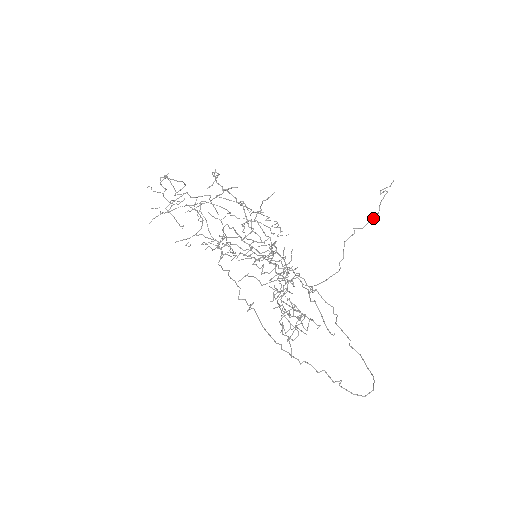
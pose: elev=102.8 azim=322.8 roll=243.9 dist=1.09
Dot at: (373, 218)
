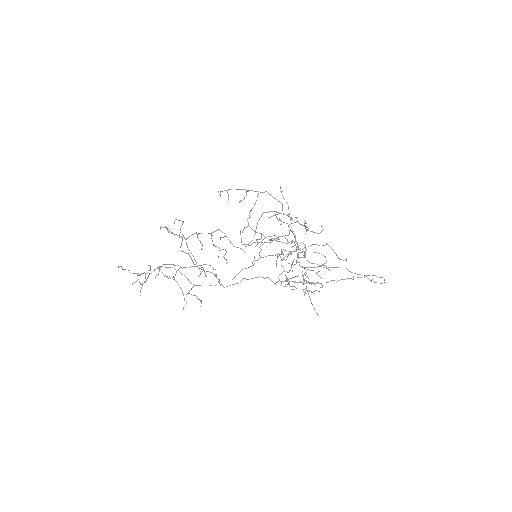
Dot at: (288, 207)
